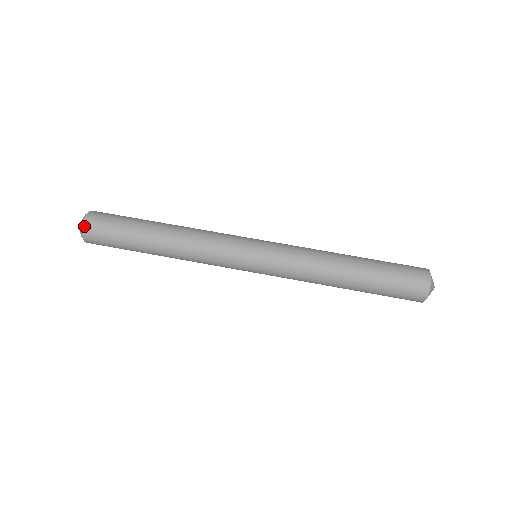
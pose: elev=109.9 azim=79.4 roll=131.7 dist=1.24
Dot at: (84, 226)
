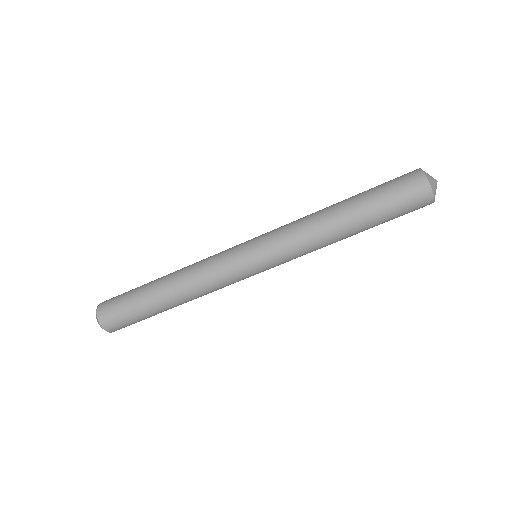
Dot at: (103, 326)
